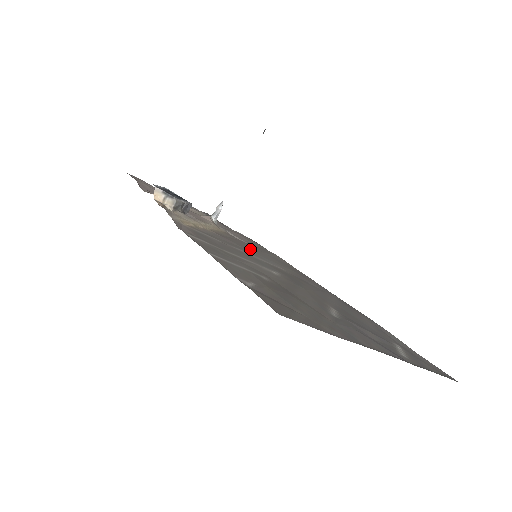
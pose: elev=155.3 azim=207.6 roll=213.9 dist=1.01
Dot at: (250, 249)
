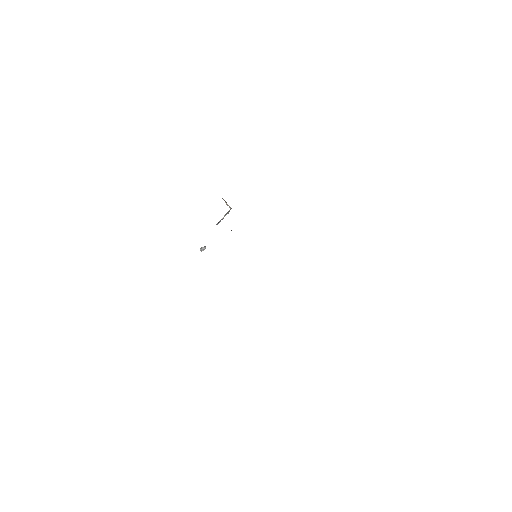
Dot at: occluded
